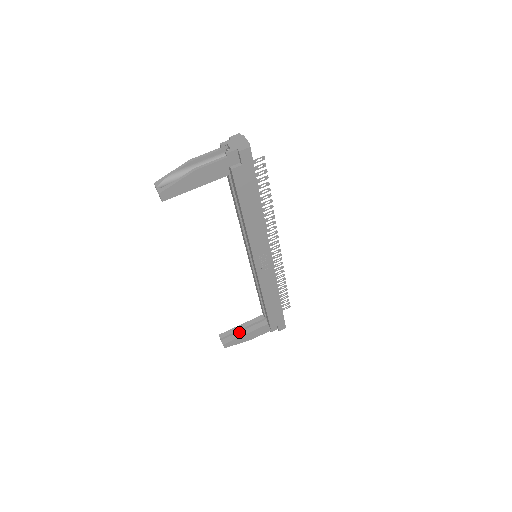
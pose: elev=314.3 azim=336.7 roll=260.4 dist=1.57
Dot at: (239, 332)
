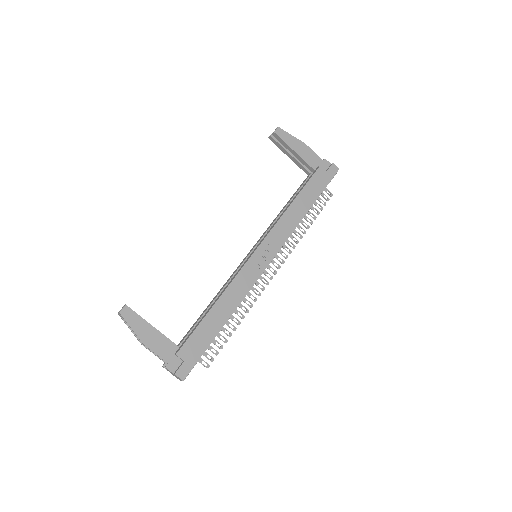
Dot at: occluded
